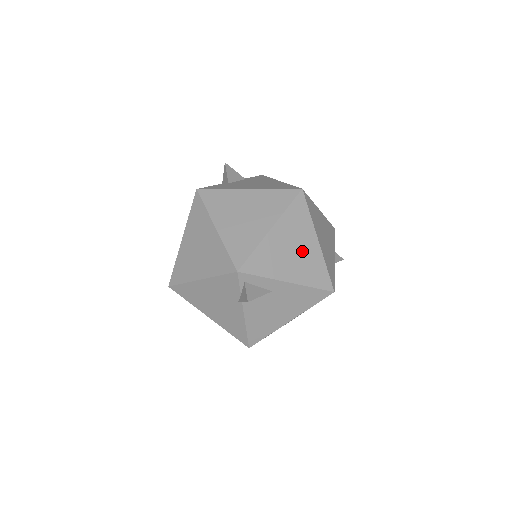
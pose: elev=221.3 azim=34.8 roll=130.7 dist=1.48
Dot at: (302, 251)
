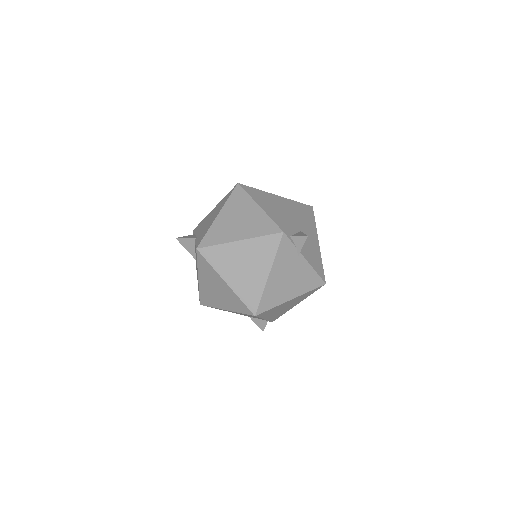
Dot at: (280, 204)
